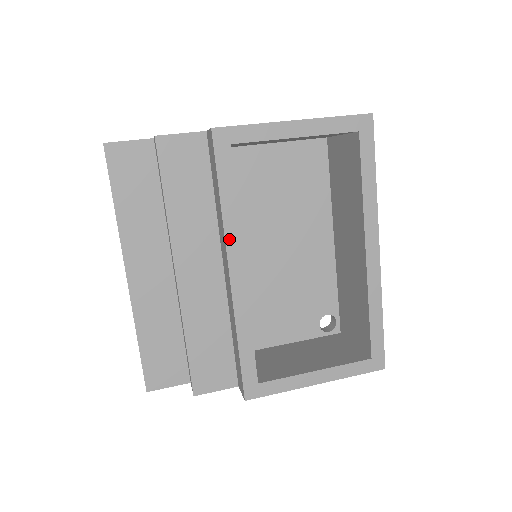
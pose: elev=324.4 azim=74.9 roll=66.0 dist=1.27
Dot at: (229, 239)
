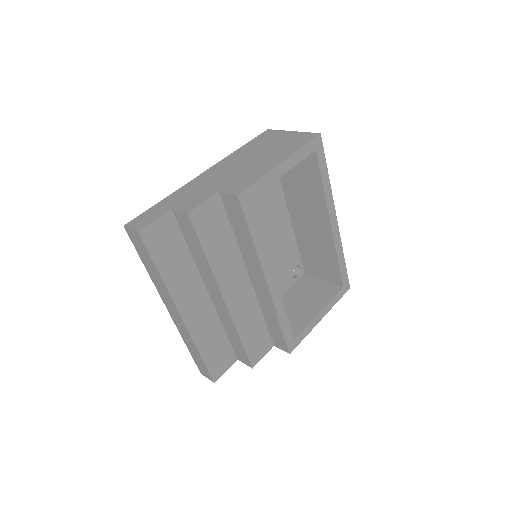
Dot at: (263, 264)
